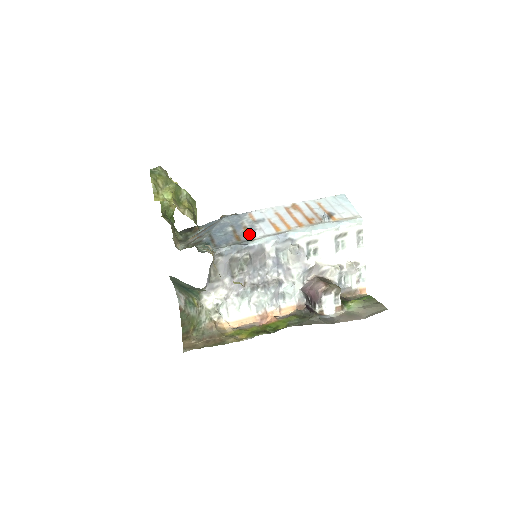
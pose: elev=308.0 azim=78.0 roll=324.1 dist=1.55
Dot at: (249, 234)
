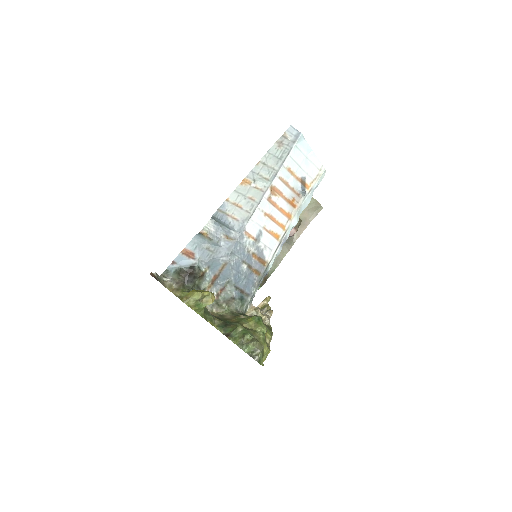
Dot at: (262, 261)
